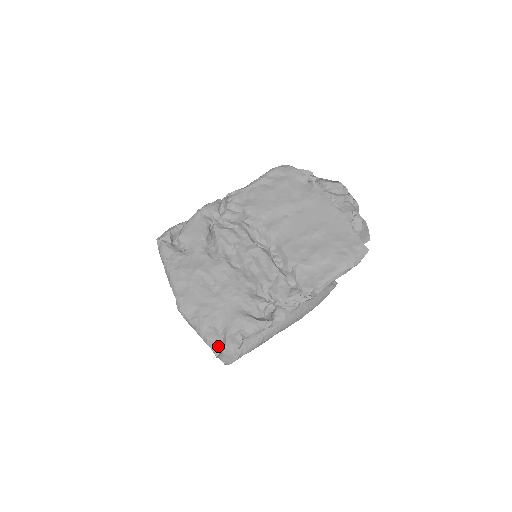
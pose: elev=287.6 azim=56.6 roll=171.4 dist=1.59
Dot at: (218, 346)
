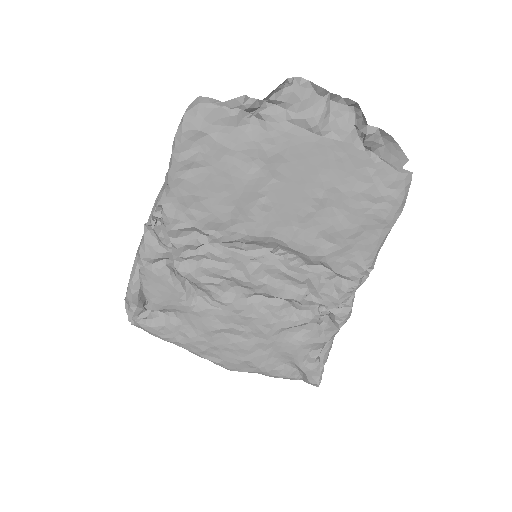
Dot at: (297, 375)
